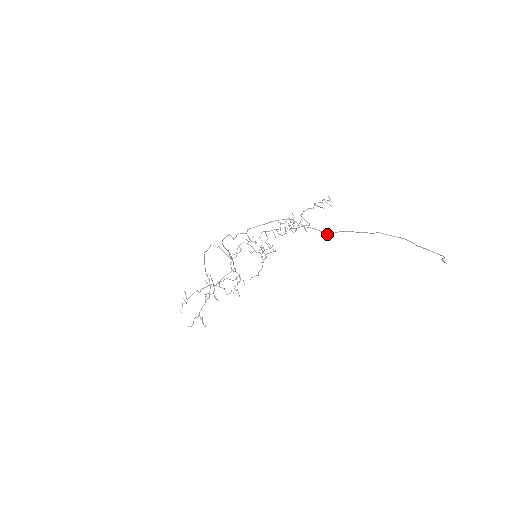
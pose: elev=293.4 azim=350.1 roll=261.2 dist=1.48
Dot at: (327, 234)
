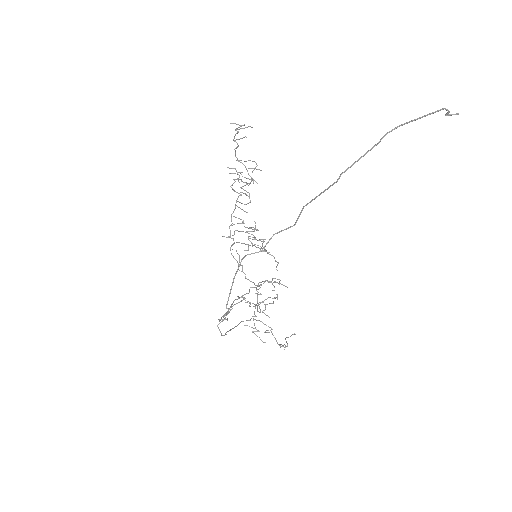
Dot at: occluded
